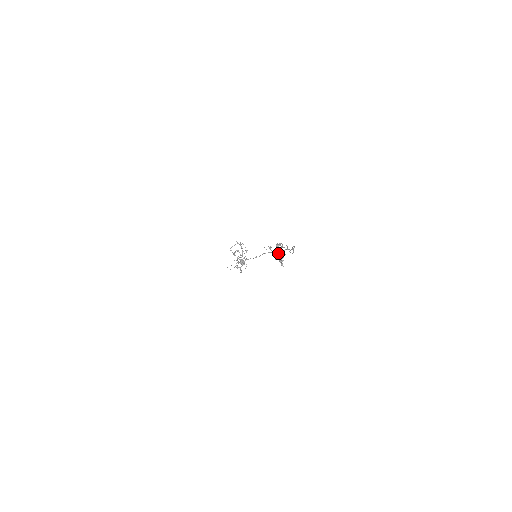
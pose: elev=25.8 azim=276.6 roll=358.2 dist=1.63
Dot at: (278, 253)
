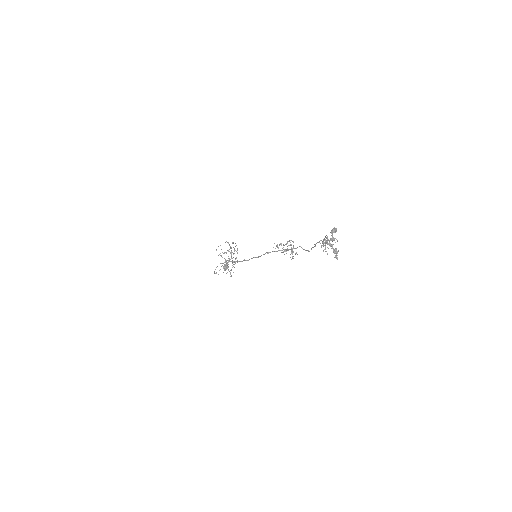
Dot at: (327, 243)
